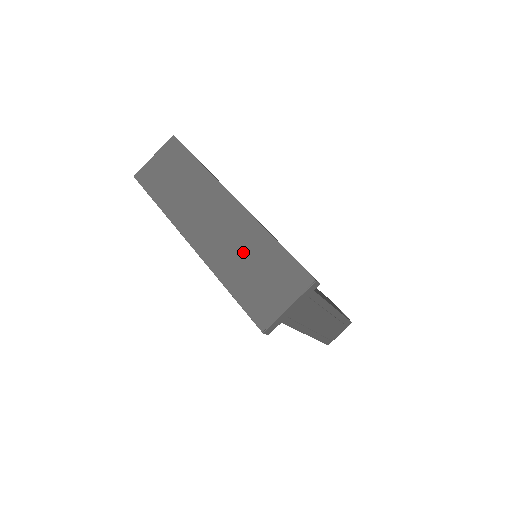
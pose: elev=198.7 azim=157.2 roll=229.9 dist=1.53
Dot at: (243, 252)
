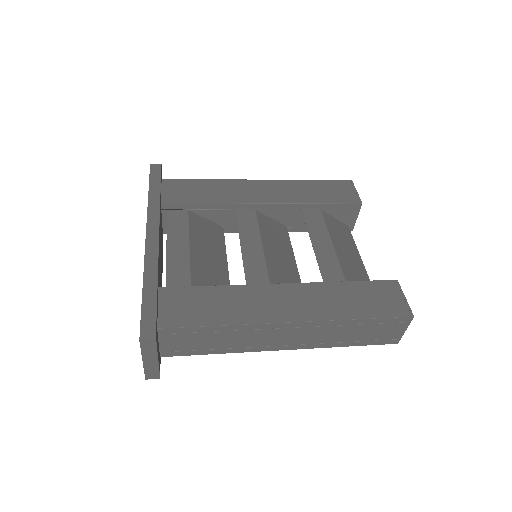
Dot at: occluded
